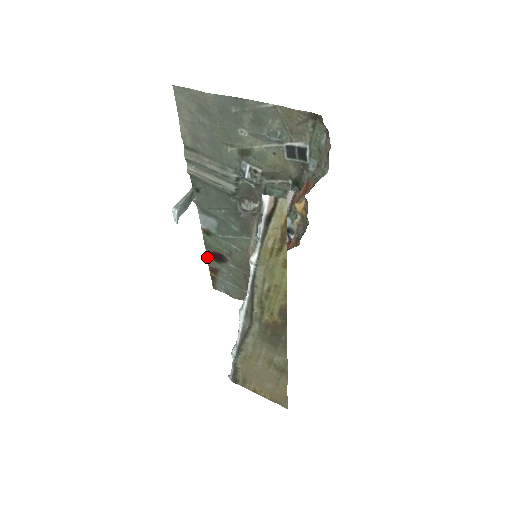
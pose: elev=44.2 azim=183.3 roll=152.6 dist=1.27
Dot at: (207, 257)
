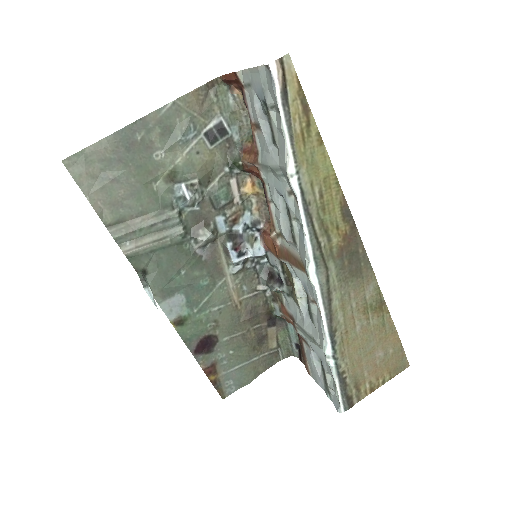
Dot at: occluded
